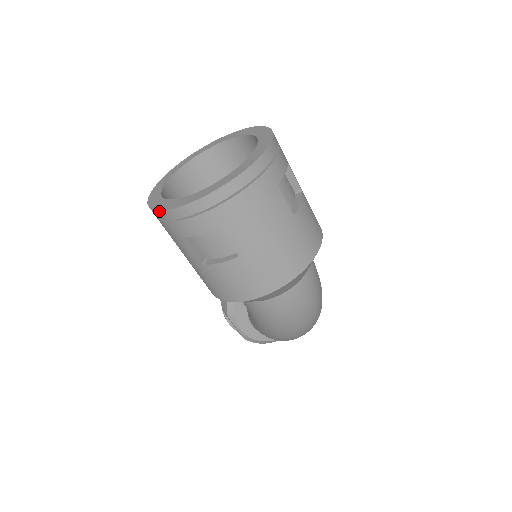
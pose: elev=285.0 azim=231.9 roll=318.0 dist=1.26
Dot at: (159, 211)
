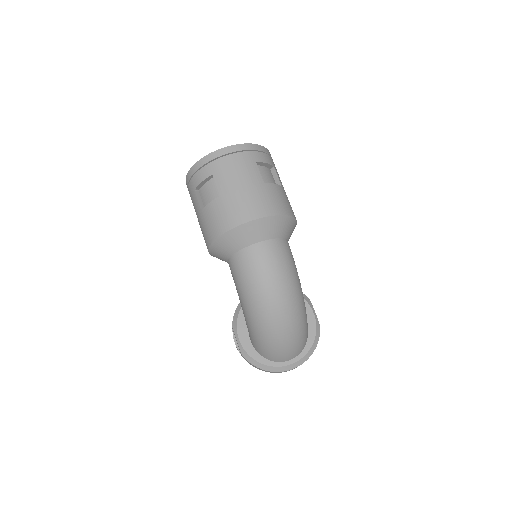
Dot at: (187, 175)
